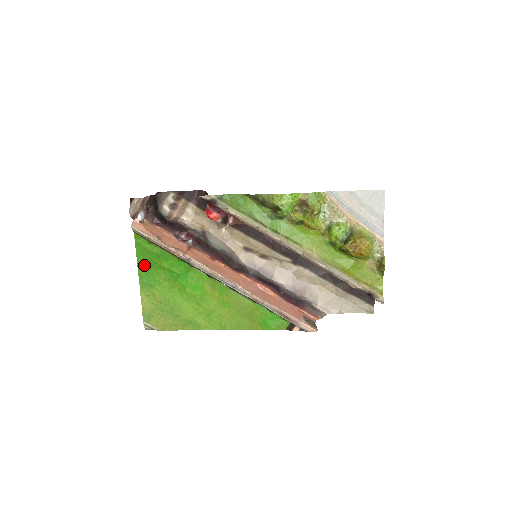
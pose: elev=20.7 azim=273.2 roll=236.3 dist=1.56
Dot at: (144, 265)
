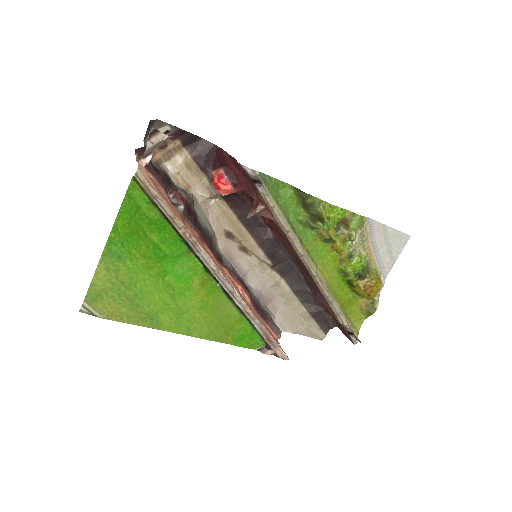
Dot at: (124, 227)
